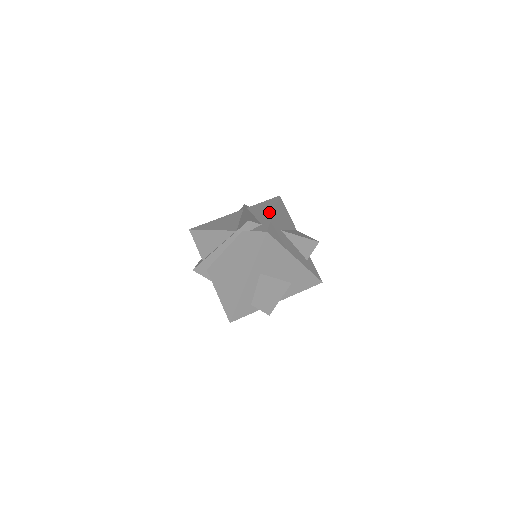
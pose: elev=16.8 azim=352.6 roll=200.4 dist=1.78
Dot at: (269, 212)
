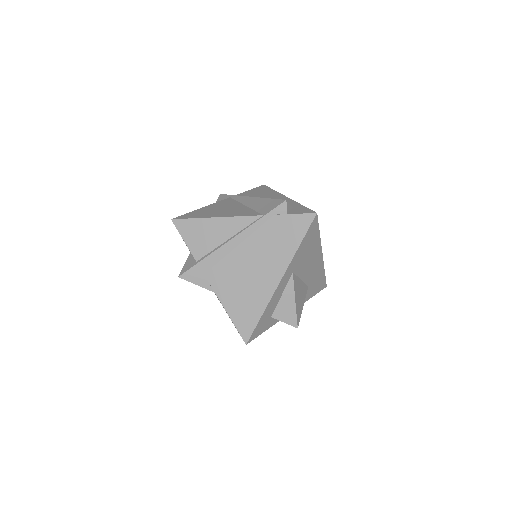
Dot at: (281, 197)
